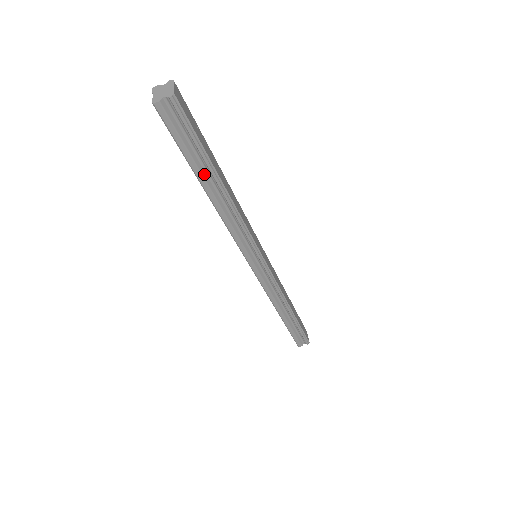
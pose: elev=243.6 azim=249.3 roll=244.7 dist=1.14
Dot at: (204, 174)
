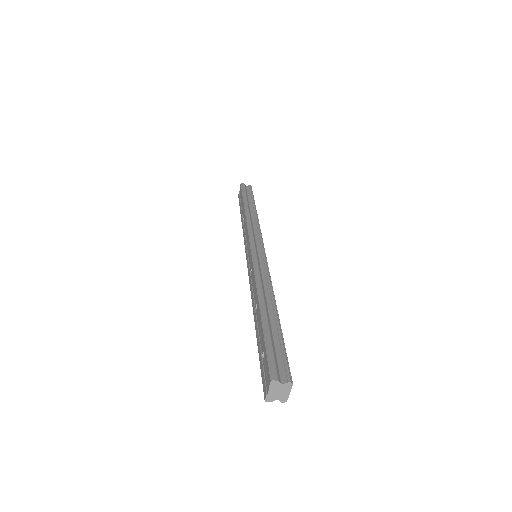
Dot at: occluded
